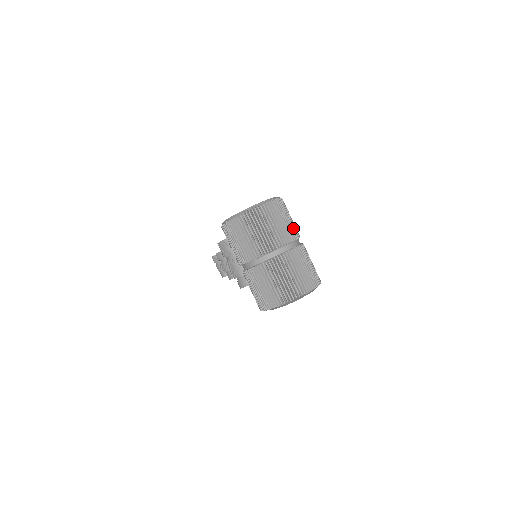
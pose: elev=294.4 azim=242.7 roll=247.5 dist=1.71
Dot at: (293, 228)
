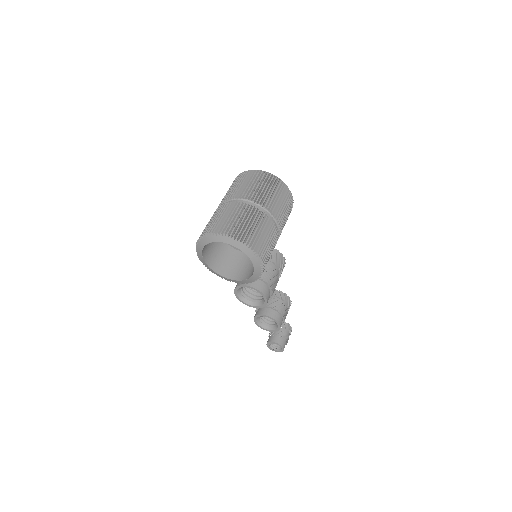
Dot at: (271, 200)
